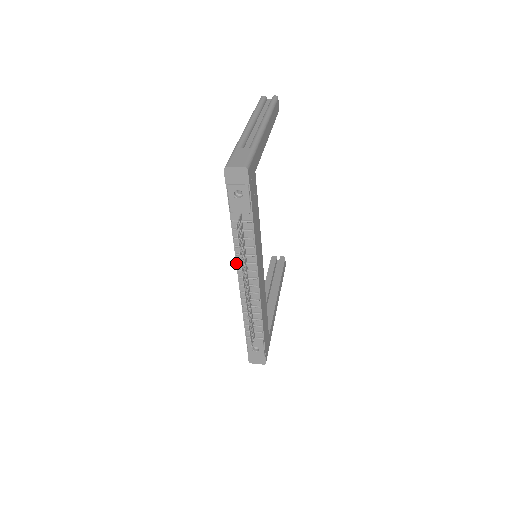
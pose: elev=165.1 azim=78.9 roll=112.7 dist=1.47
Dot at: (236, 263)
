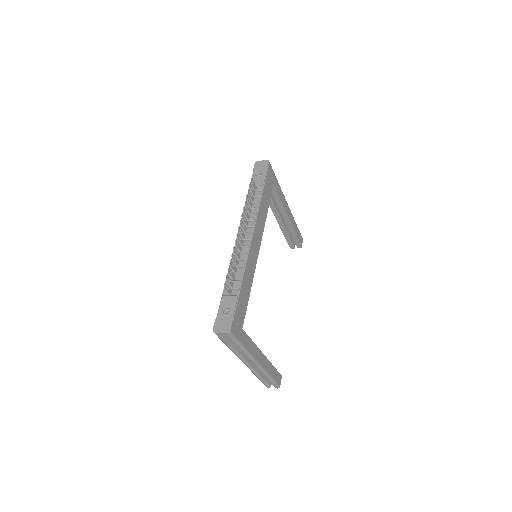
Dot at: occluded
